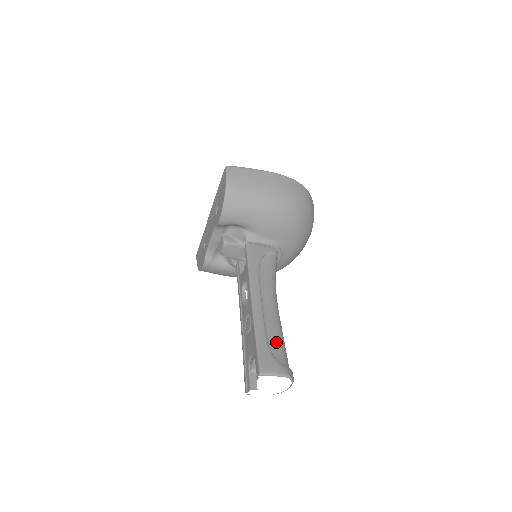
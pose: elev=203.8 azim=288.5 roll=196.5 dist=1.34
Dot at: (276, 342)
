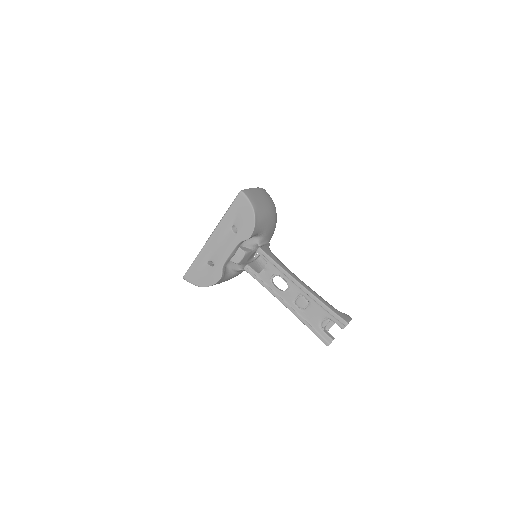
Dot at: (328, 303)
